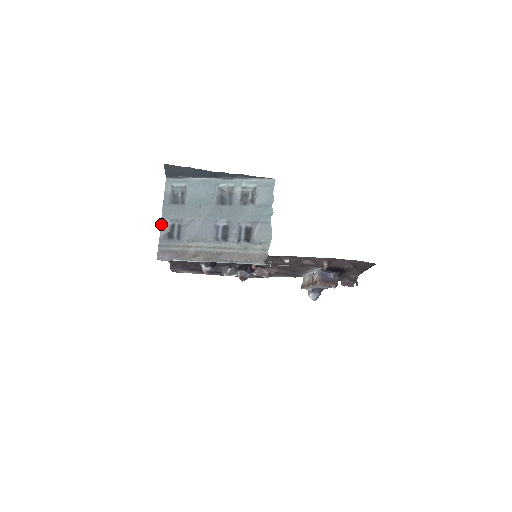
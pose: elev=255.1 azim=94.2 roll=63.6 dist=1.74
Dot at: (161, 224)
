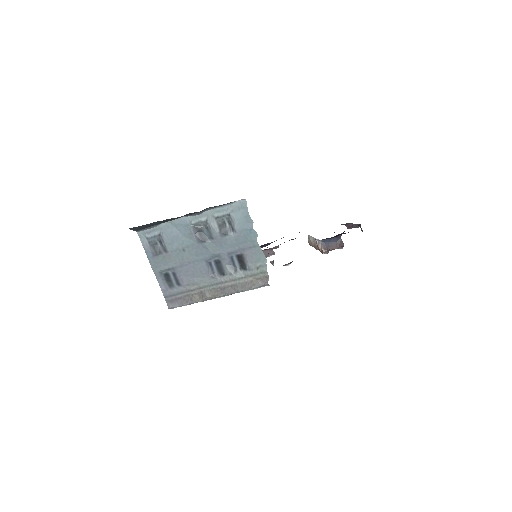
Dot at: (156, 277)
